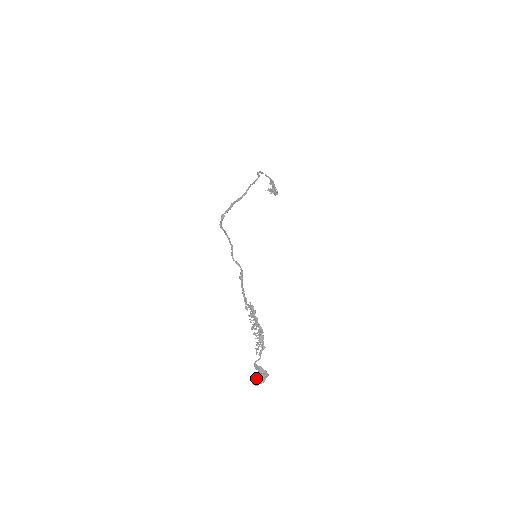
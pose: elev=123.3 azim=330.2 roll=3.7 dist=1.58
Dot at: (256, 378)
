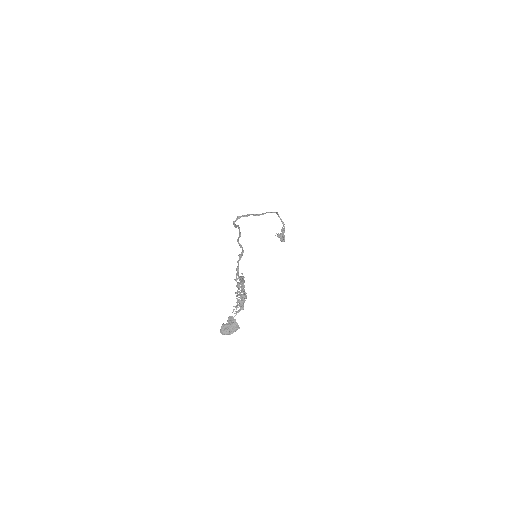
Dot at: (227, 326)
